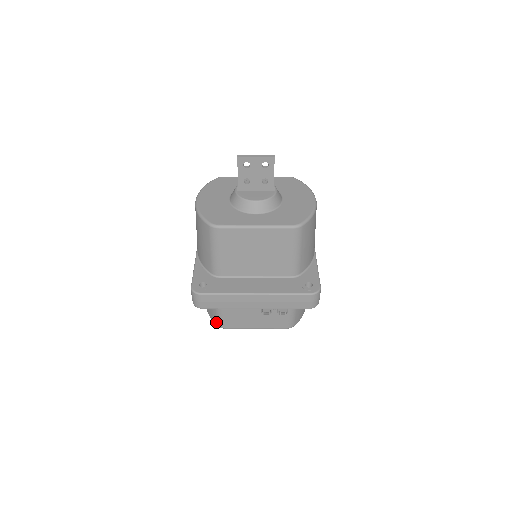
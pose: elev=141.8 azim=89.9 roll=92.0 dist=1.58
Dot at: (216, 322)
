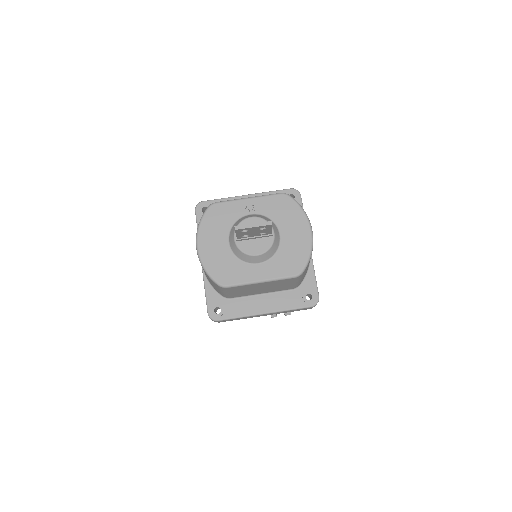
Dot at: occluded
